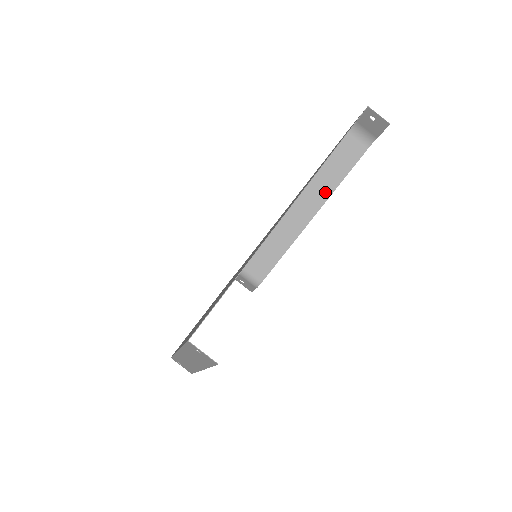
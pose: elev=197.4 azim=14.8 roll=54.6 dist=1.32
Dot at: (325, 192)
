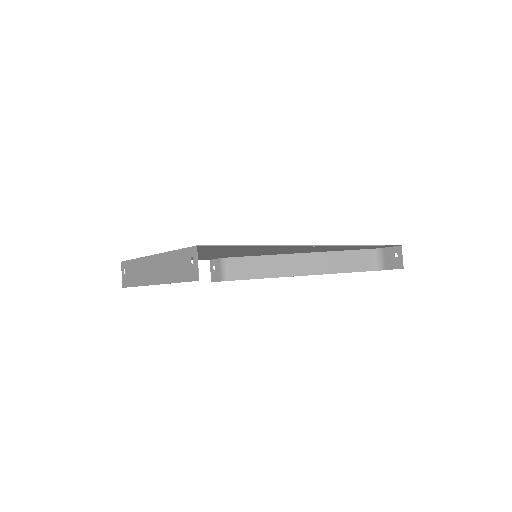
Dot at: (325, 268)
